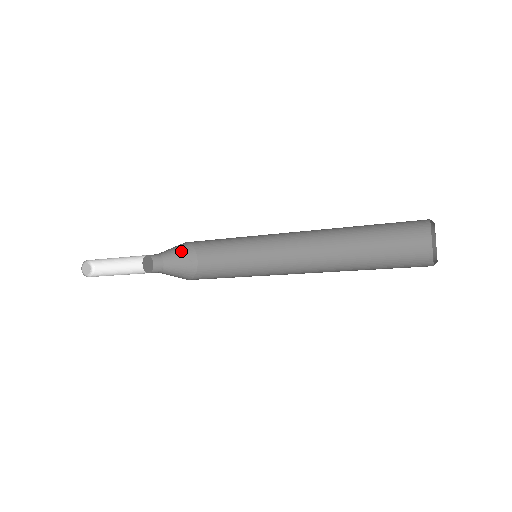
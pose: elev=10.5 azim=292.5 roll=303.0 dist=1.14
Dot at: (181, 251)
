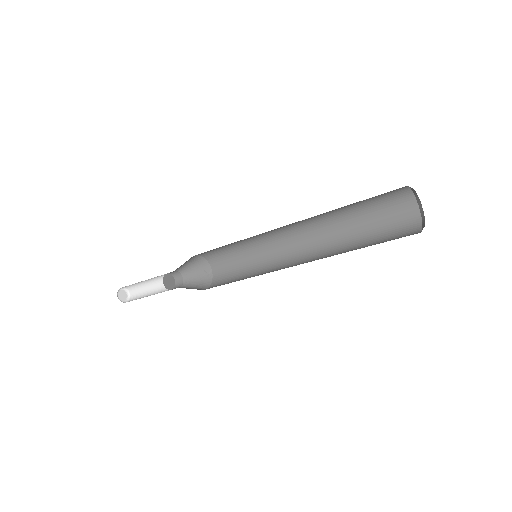
Dot at: (195, 264)
